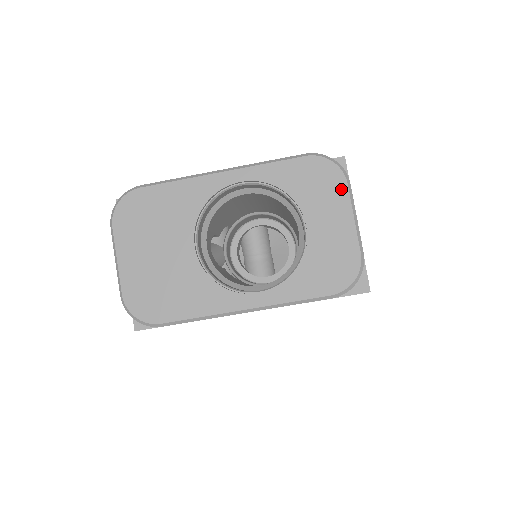
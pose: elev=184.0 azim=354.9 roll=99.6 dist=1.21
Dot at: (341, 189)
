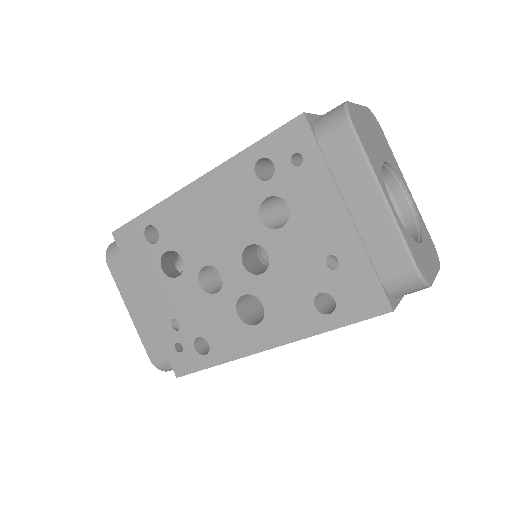
Dot at: (437, 265)
